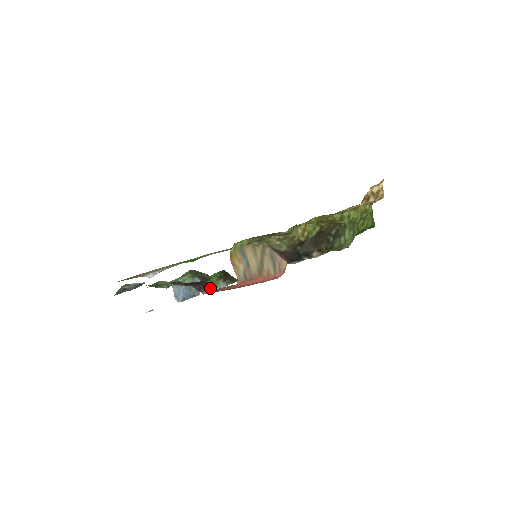
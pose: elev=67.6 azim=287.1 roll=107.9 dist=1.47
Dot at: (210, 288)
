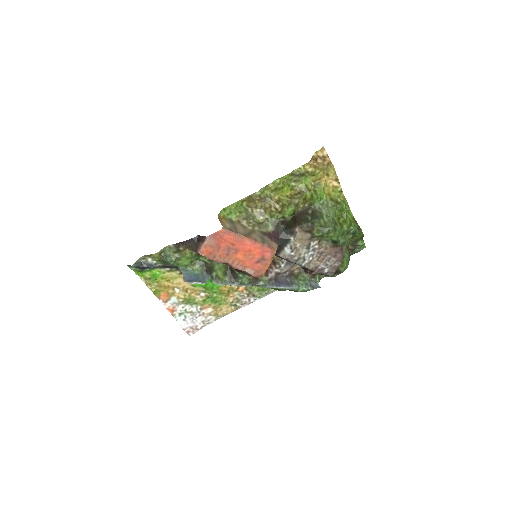
Dot at: (203, 240)
